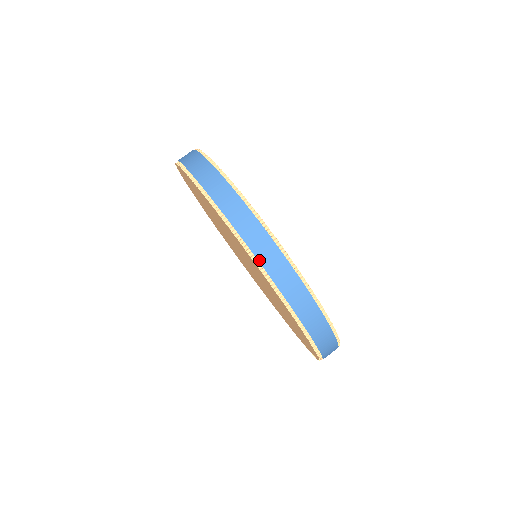
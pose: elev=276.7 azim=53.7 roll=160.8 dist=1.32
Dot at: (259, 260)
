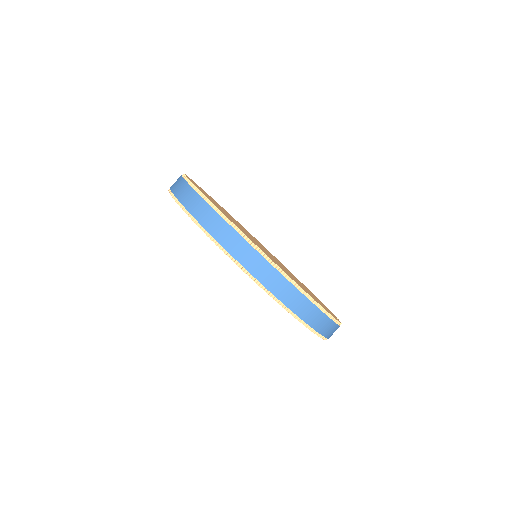
Dot at: (200, 223)
